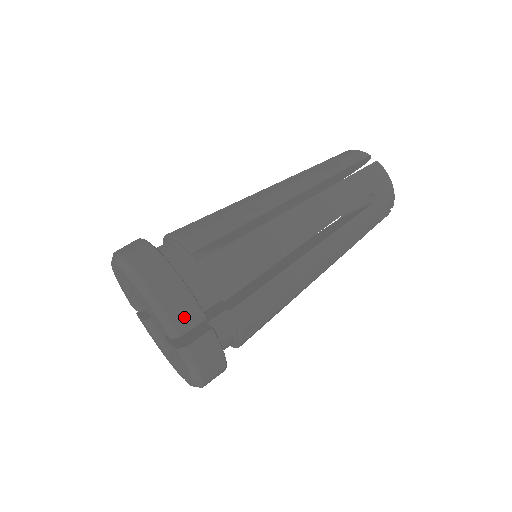
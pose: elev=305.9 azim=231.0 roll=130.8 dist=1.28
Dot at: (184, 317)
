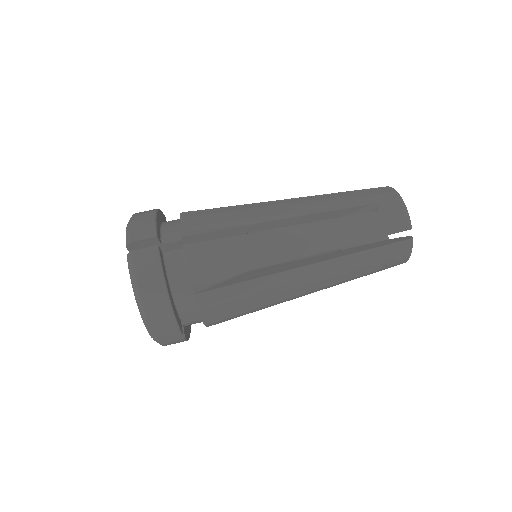
Dot at: (165, 334)
